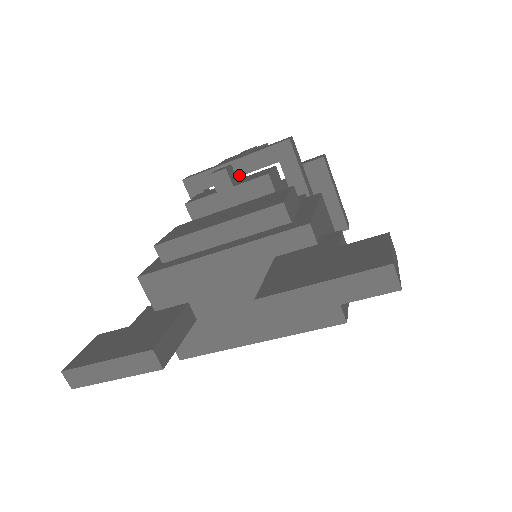
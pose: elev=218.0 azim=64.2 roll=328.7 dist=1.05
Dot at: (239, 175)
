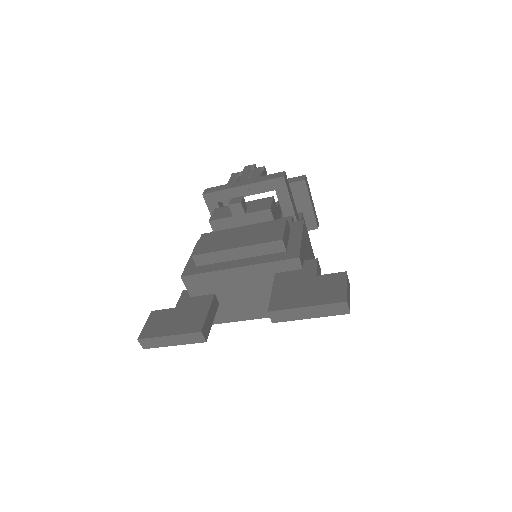
Dot at: (245, 195)
